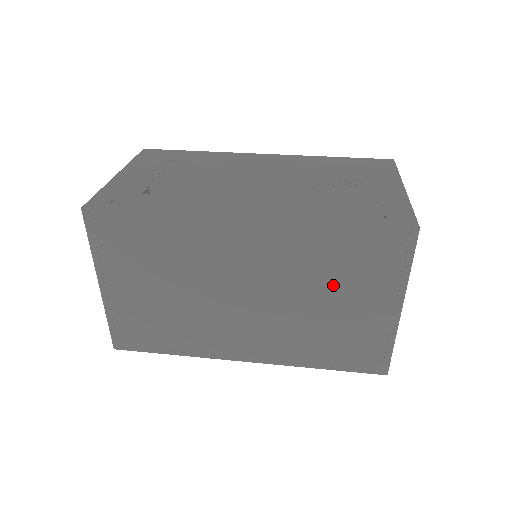
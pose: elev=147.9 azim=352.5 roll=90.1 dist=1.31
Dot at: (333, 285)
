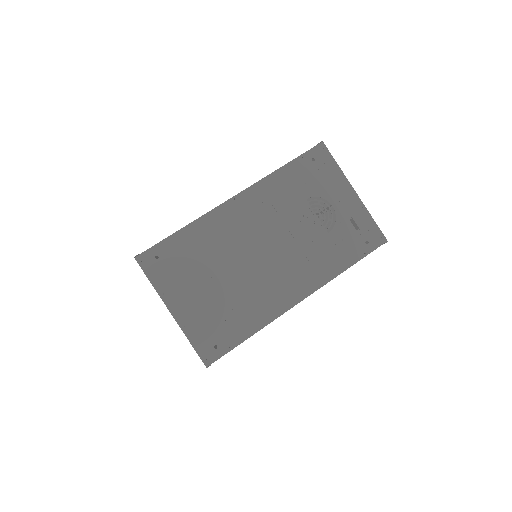
Dot at: occluded
